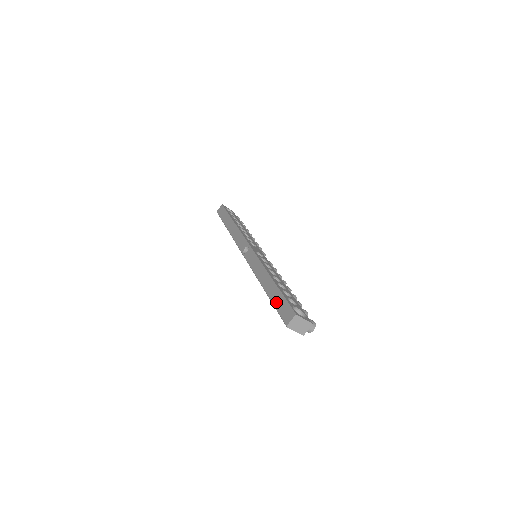
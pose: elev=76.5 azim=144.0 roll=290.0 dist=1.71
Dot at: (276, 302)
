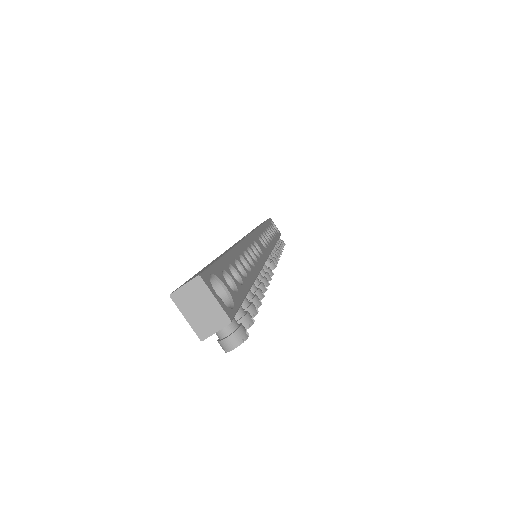
Dot at: (201, 270)
